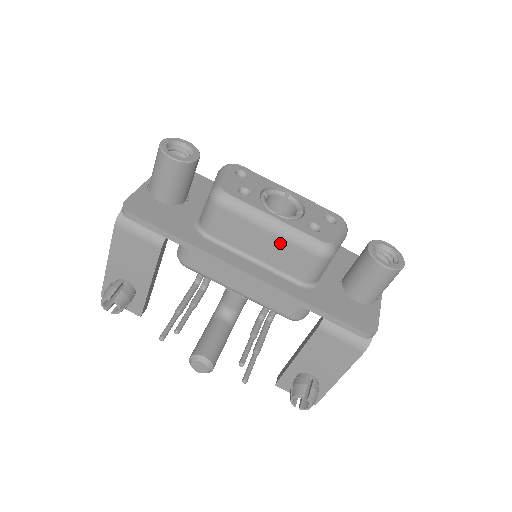
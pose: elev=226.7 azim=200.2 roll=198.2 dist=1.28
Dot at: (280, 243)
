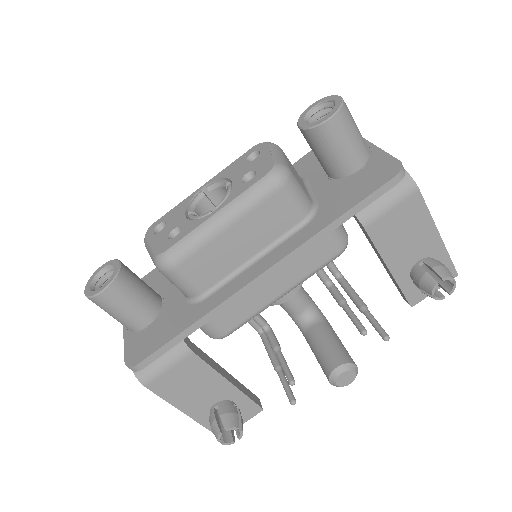
Dot at: (246, 222)
